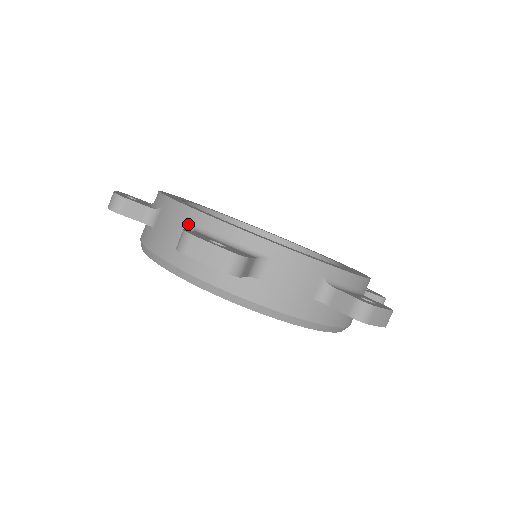
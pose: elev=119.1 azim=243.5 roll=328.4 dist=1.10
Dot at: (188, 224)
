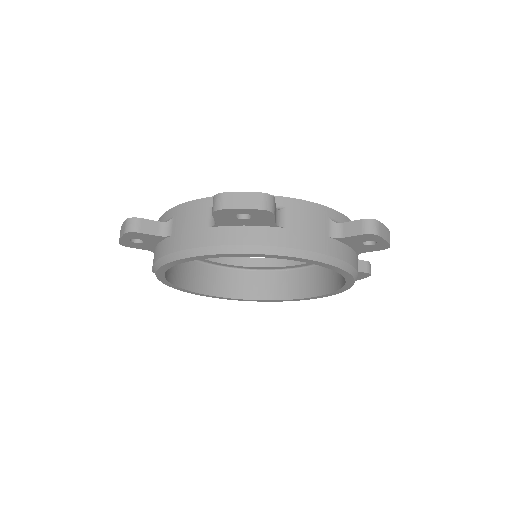
Dot at: (207, 210)
